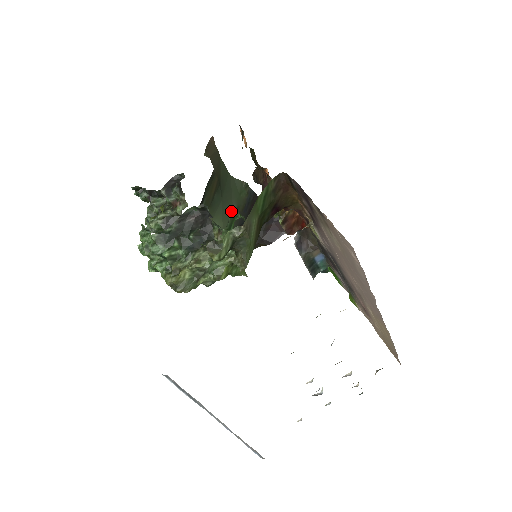
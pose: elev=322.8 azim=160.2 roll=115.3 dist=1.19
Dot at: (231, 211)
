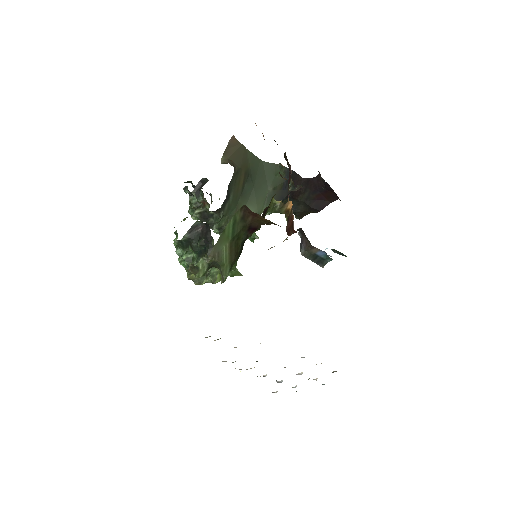
Dot at: (267, 193)
